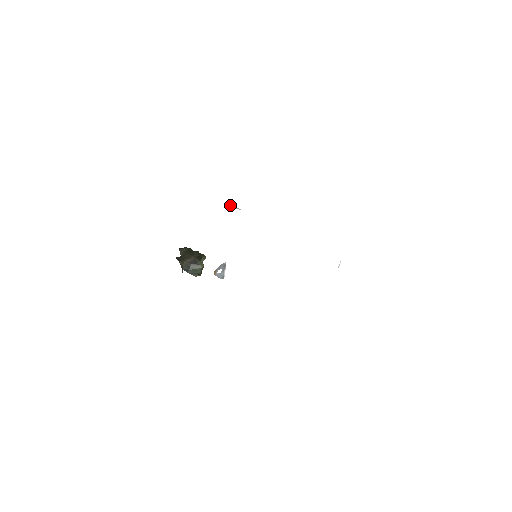
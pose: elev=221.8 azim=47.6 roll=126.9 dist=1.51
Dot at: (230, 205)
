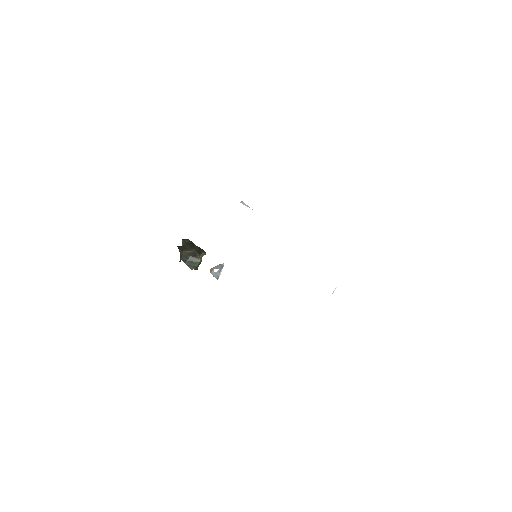
Dot at: (242, 202)
